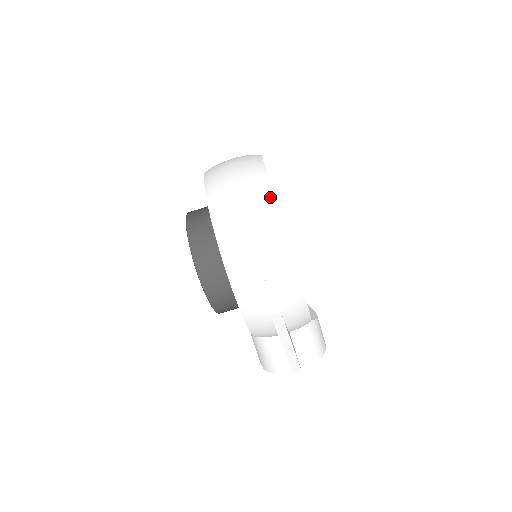
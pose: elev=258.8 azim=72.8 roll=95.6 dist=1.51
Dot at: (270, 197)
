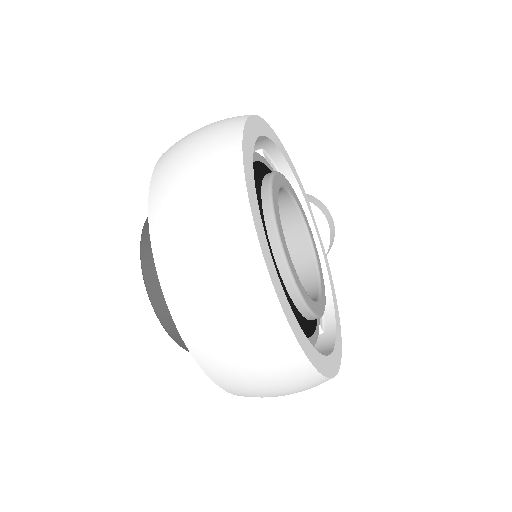
Dot at: (313, 377)
